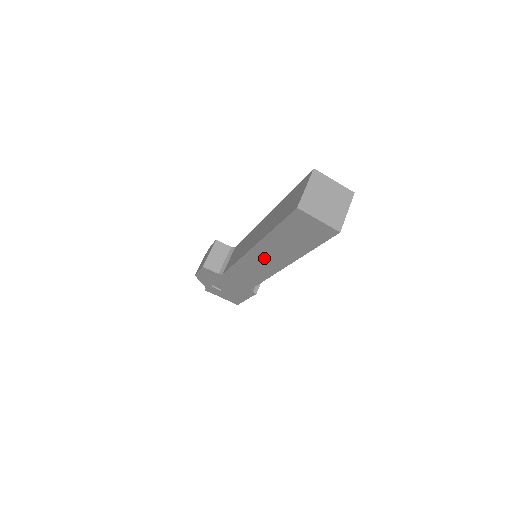
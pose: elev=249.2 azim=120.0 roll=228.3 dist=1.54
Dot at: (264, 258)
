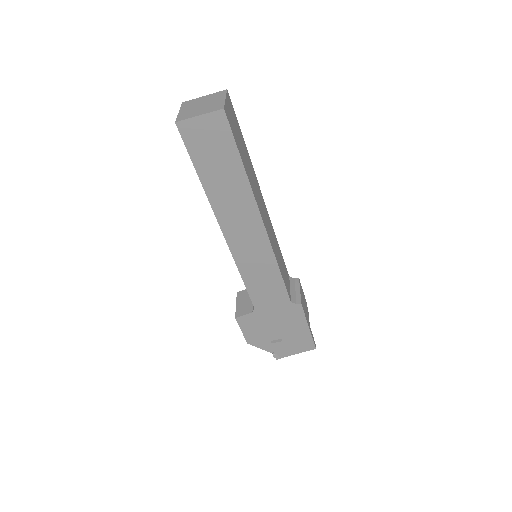
Dot at: (241, 232)
